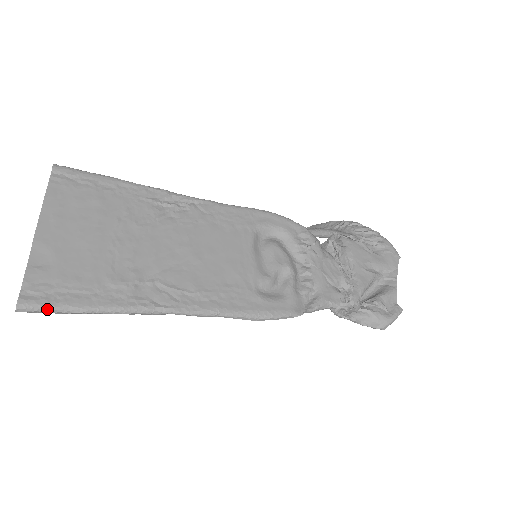
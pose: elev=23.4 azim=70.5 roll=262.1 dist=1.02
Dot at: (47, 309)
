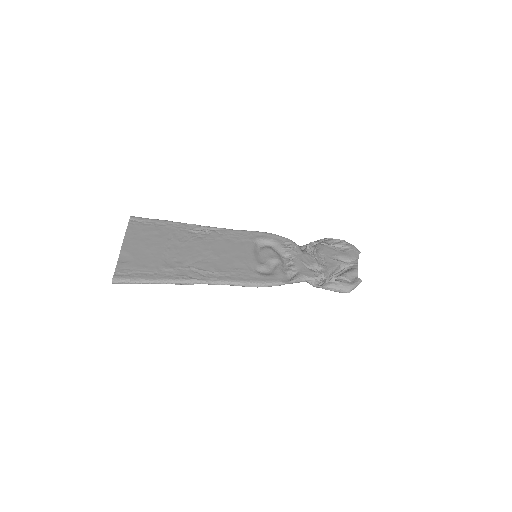
Dot at: (129, 281)
